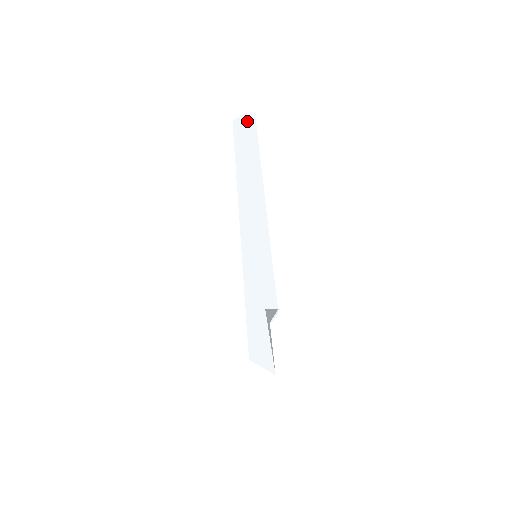
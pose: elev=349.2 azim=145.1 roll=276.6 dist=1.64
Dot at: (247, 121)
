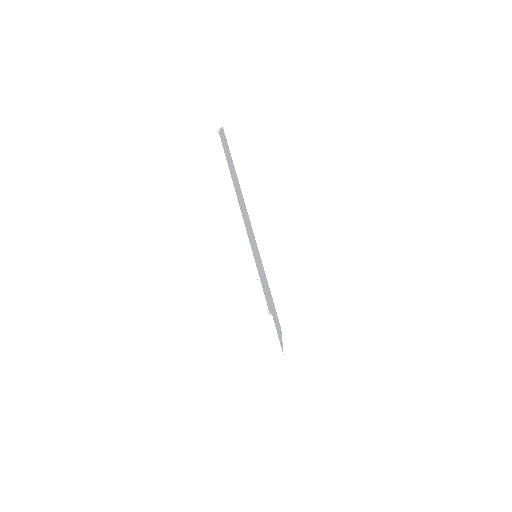
Dot at: occluded
